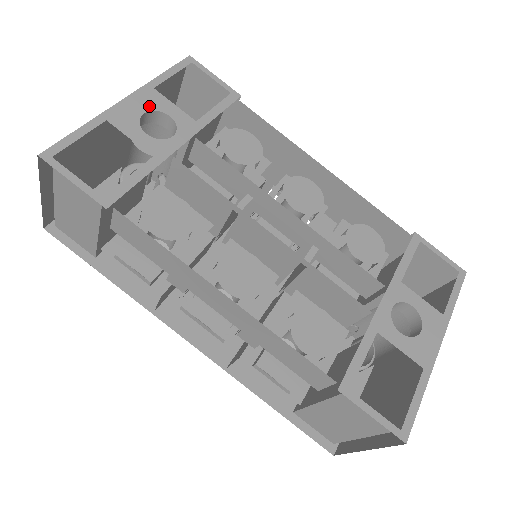
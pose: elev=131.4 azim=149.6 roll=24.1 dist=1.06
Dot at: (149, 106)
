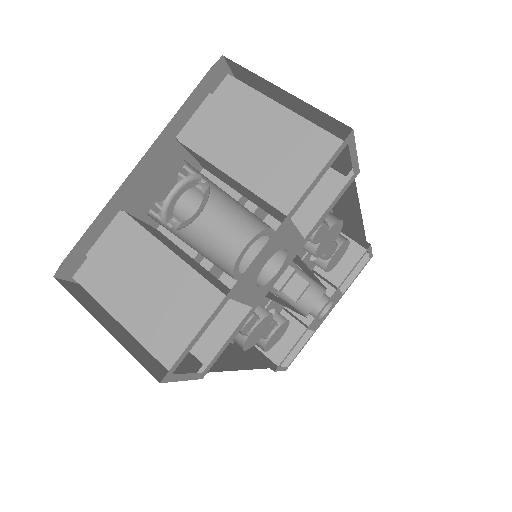
Dot at: (275, 250)
